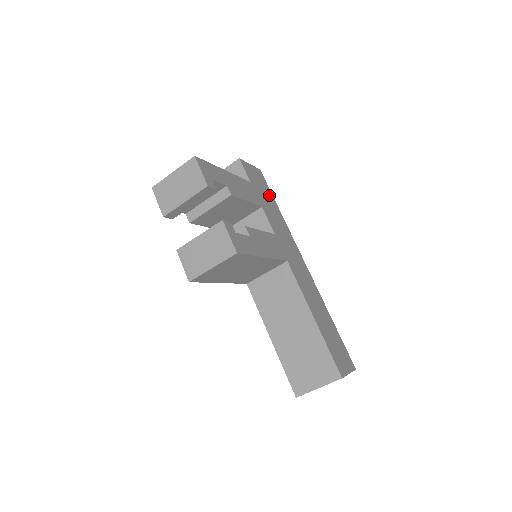
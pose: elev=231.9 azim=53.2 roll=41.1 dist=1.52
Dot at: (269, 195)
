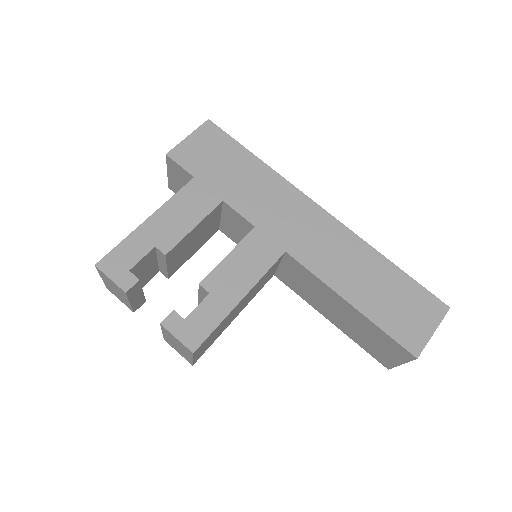
Dot at: (233, 153)
